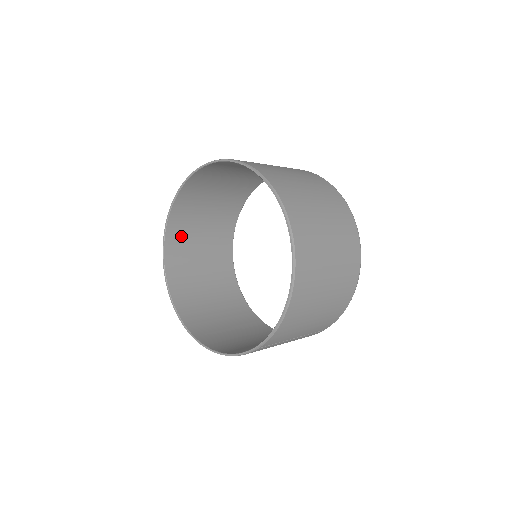
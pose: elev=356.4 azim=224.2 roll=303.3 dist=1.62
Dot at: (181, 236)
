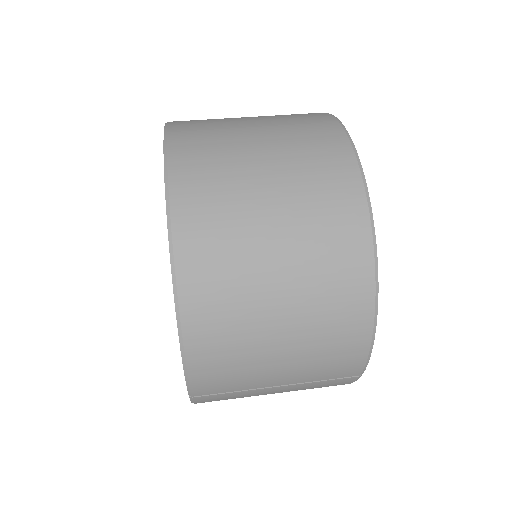
Dot at: occluded
